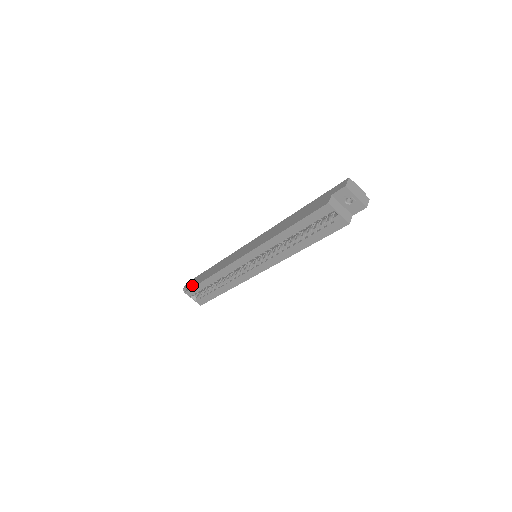
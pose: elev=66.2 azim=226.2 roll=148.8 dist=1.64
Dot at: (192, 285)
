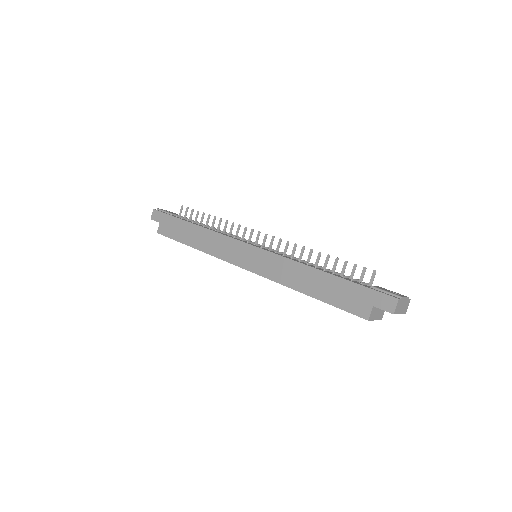
Dot at: (167, 232)
